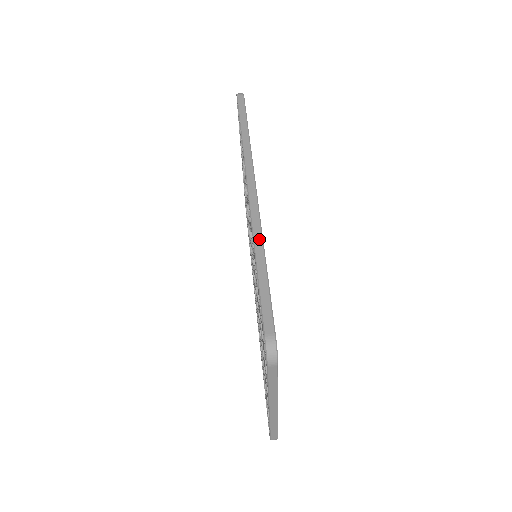
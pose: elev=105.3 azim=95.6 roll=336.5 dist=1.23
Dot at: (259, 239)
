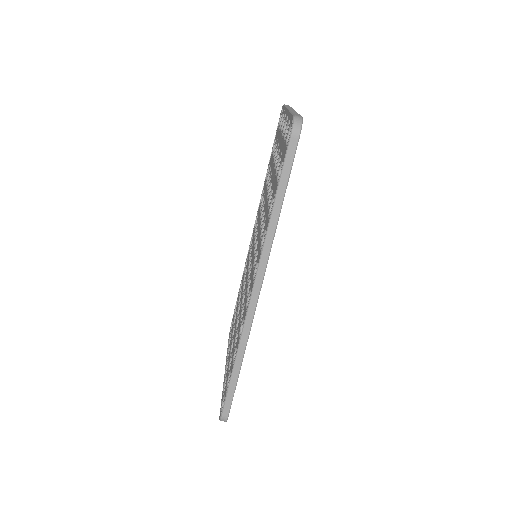
Dot at: (242, 350)
